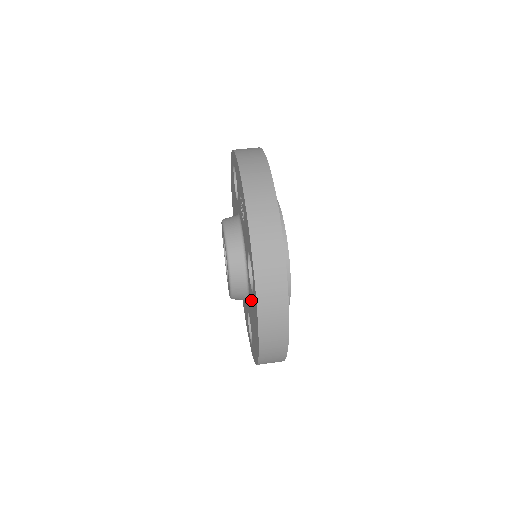
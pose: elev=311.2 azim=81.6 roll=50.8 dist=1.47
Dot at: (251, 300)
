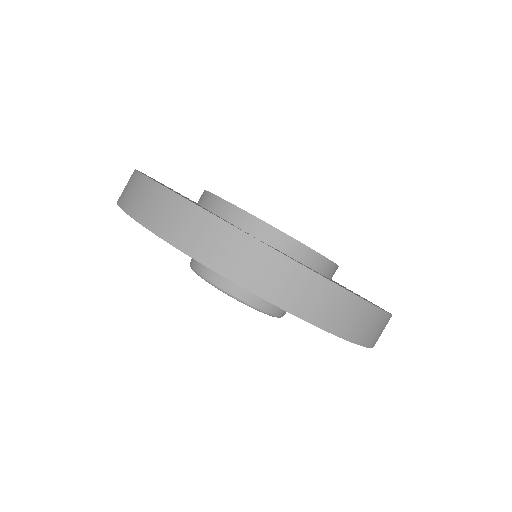
Dot at: occluded
